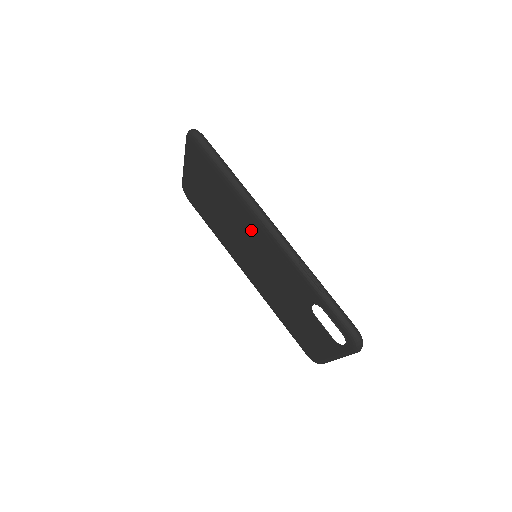
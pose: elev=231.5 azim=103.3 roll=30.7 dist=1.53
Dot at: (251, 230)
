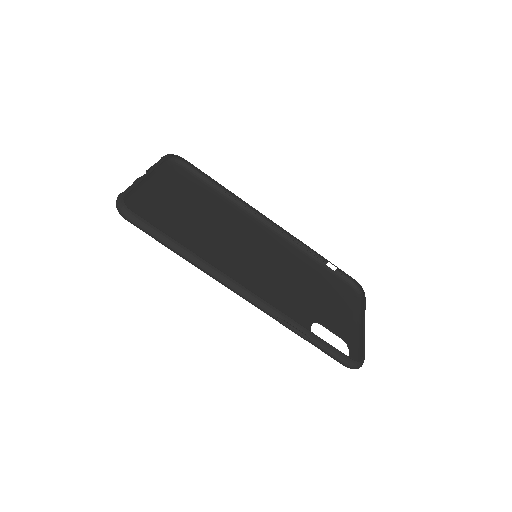
Dot at: (231, 267)
